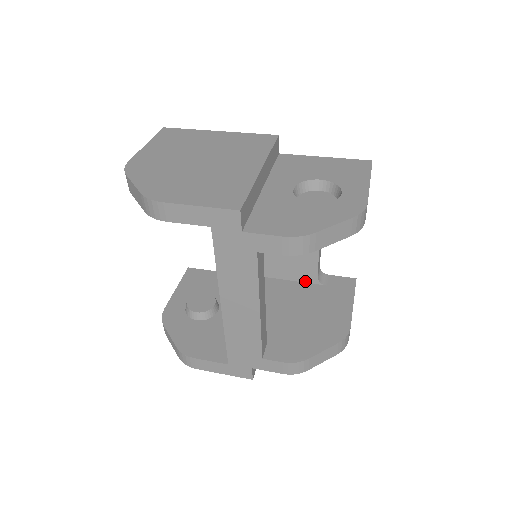
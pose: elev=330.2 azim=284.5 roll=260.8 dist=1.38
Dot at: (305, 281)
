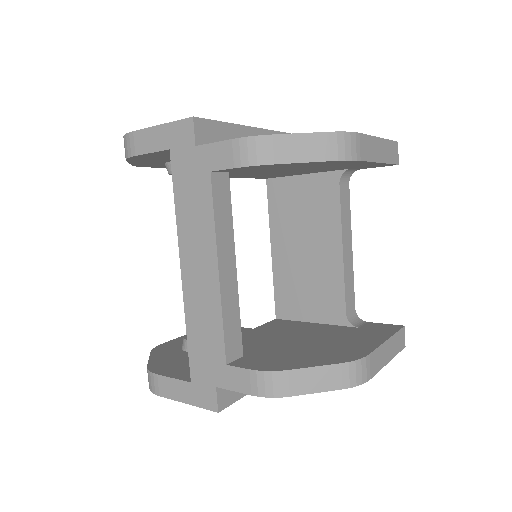
Dot at: (332, 322)
